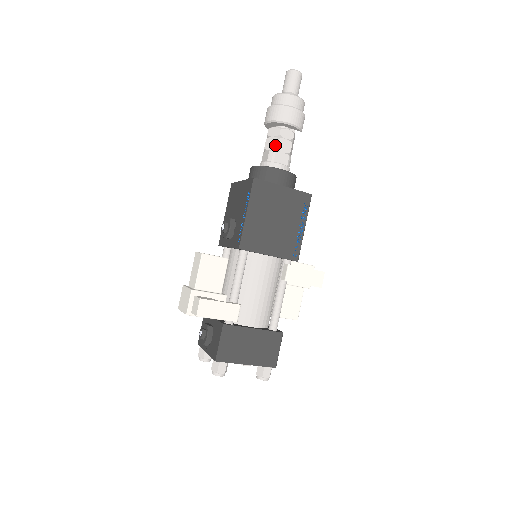
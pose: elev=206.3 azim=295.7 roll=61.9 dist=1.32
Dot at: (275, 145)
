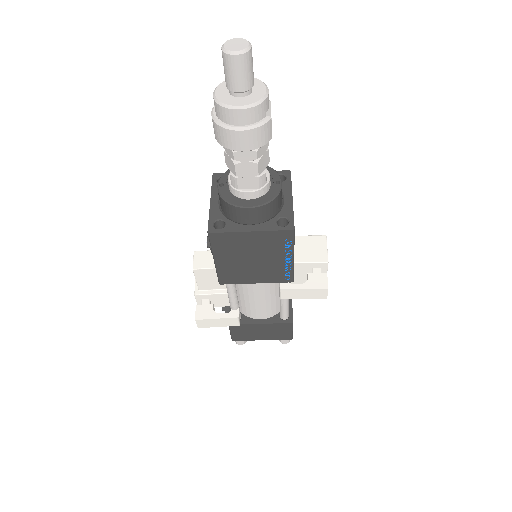
Dot at: (233, 170)
